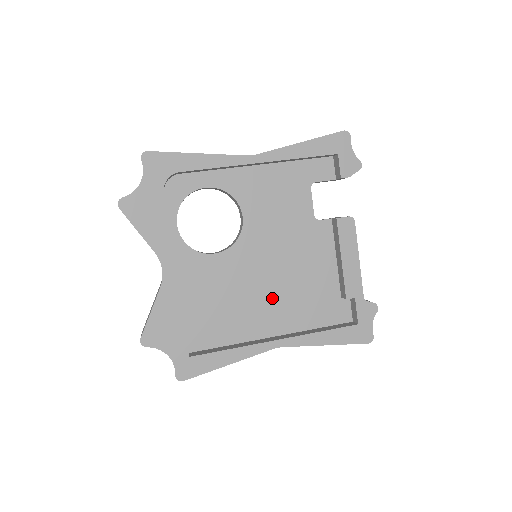
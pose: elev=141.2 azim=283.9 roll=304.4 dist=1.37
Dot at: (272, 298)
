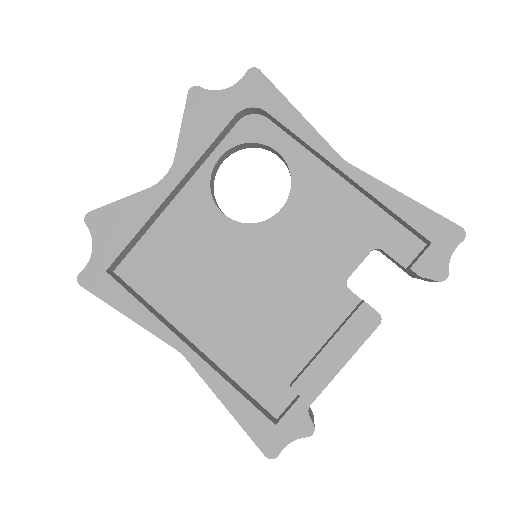
Dot at: (229, 308)
